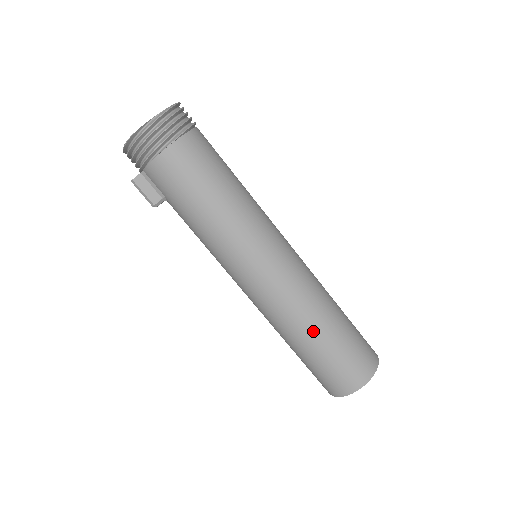
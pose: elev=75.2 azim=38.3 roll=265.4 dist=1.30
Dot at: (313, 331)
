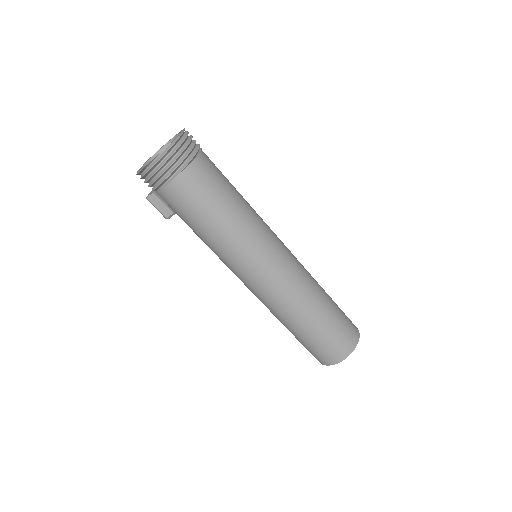
Dot at: (301, 321)
